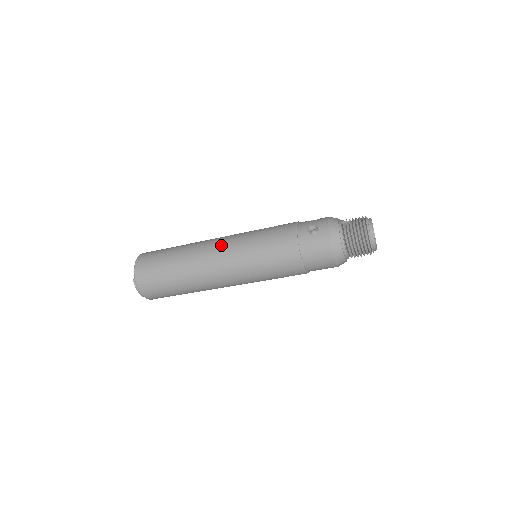
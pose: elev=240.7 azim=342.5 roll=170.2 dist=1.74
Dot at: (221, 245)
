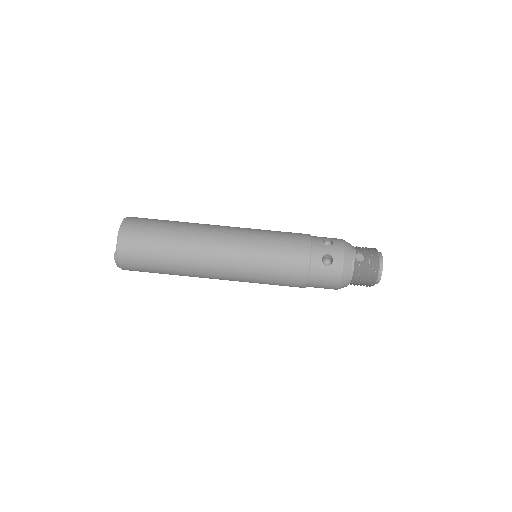
Dot at: (226, 248)
